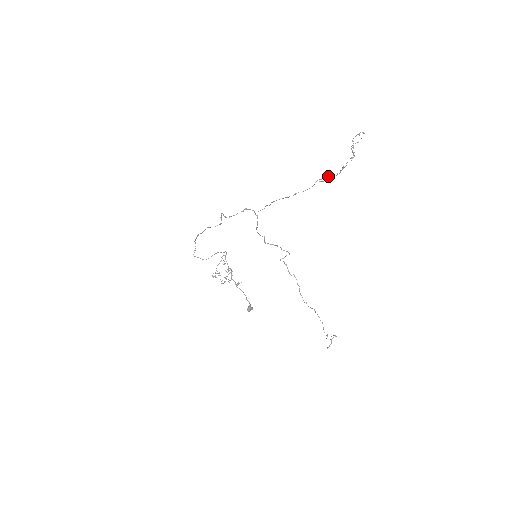
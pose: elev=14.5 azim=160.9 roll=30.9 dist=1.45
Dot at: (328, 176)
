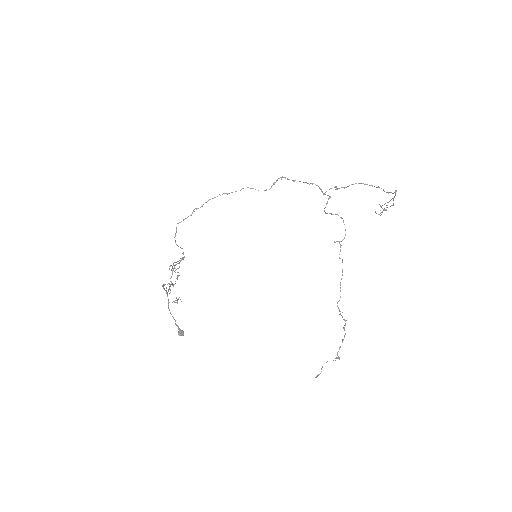
Dot at: occluded
